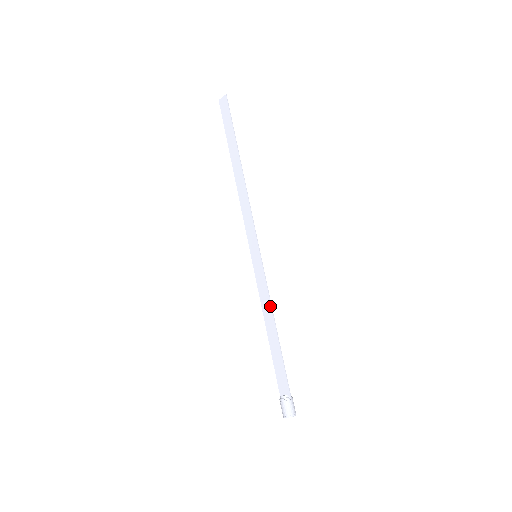
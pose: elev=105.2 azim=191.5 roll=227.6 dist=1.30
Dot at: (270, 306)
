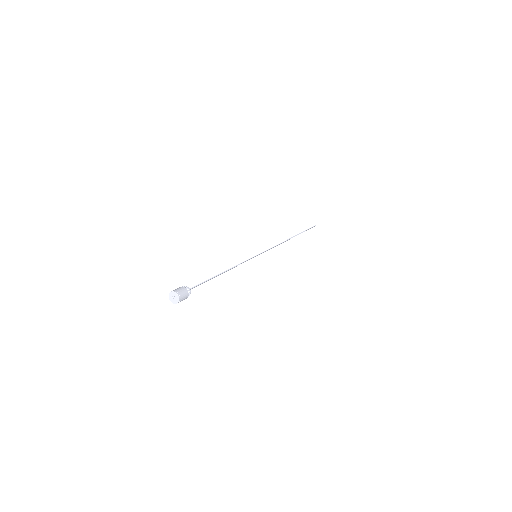
Dot at: (236, 265)
